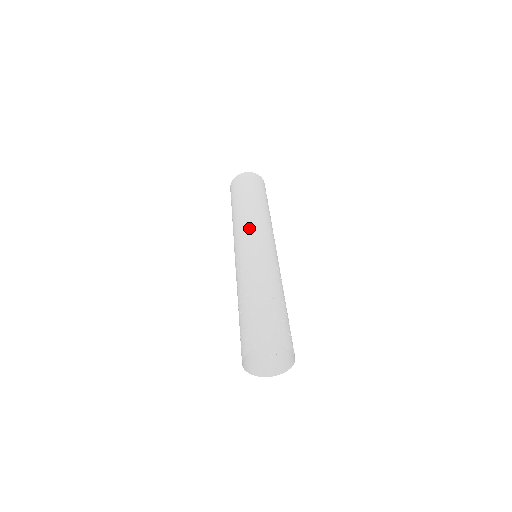
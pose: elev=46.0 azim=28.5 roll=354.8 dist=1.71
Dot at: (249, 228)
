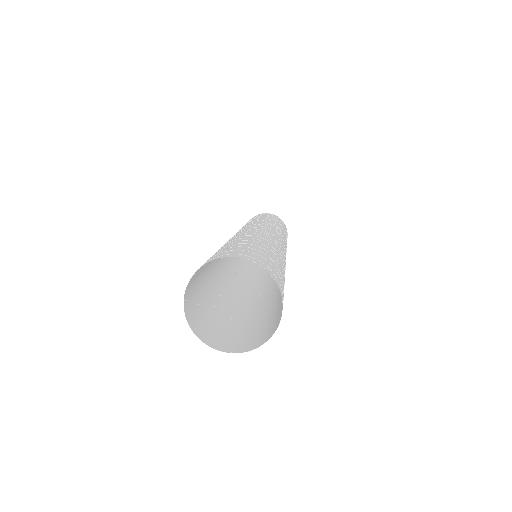
Dot at: occluded
